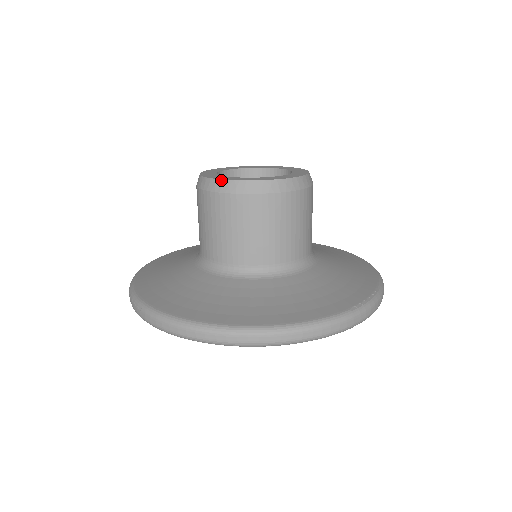
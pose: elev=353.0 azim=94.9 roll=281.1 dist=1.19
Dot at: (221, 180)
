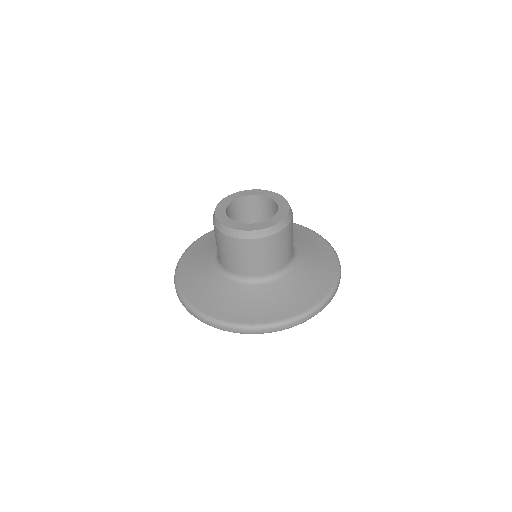
Dot at: (244, 231)
